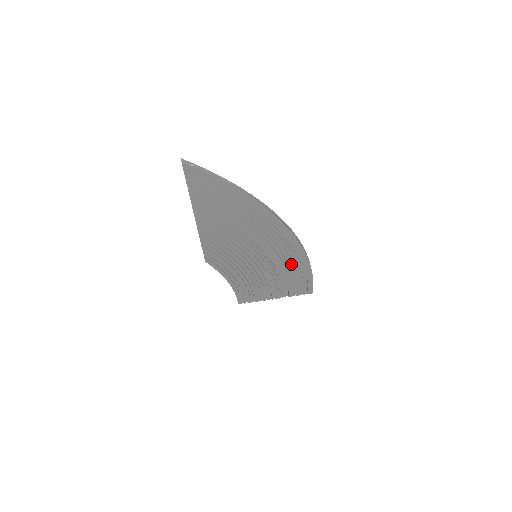
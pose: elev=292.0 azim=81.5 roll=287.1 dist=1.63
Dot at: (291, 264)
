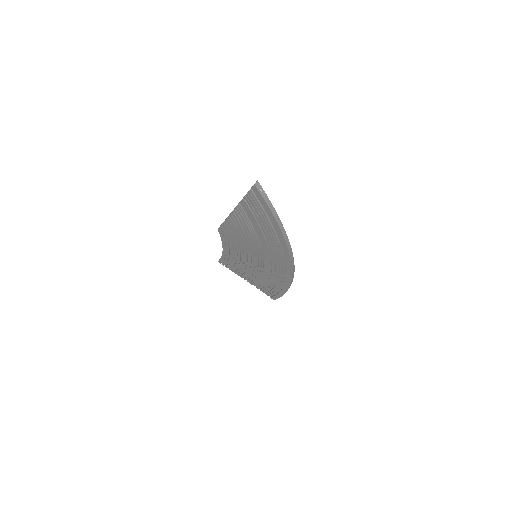
Dot at: (275, 279)
